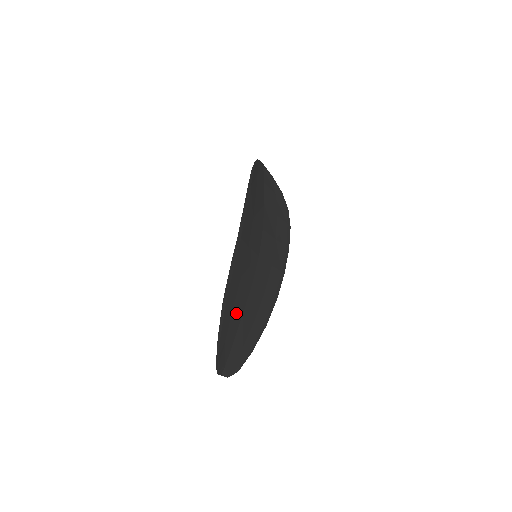
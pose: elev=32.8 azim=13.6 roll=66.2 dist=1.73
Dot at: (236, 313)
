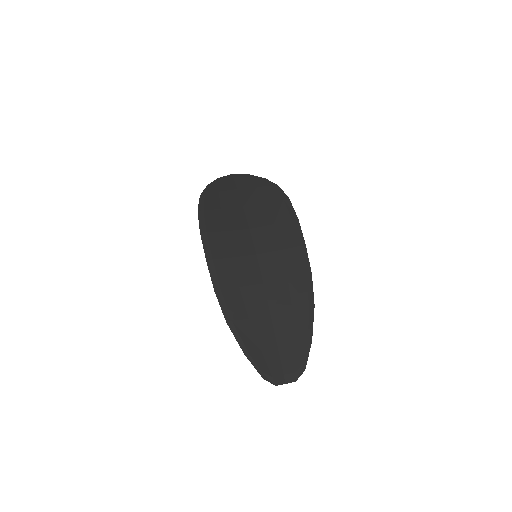
Dot at: (258, 320)
